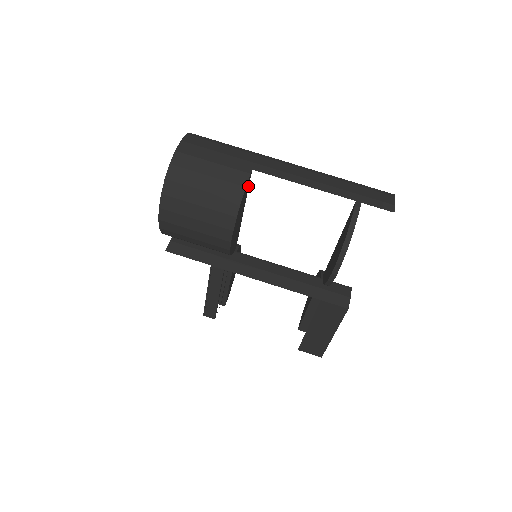
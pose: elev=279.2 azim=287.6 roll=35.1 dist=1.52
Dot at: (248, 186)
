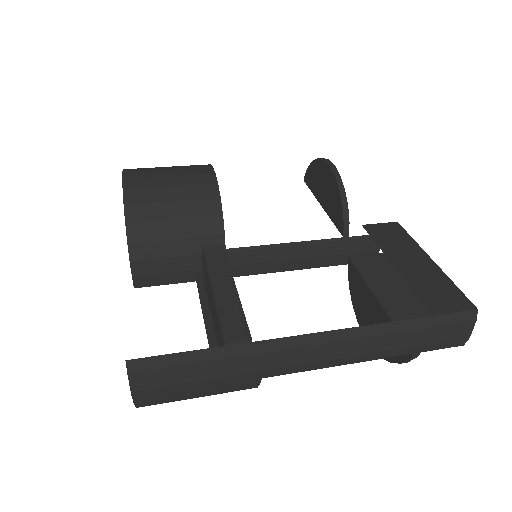
Dot at: occluded
